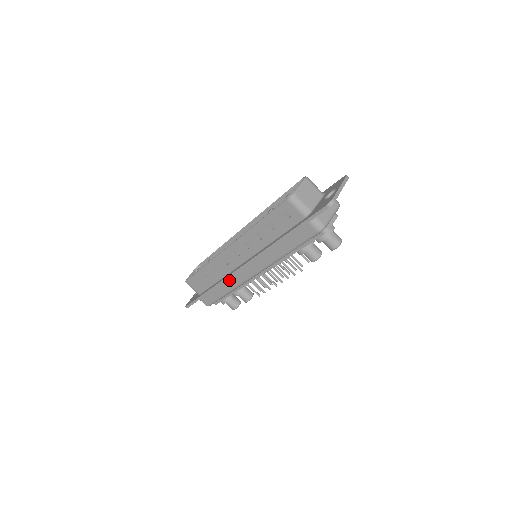
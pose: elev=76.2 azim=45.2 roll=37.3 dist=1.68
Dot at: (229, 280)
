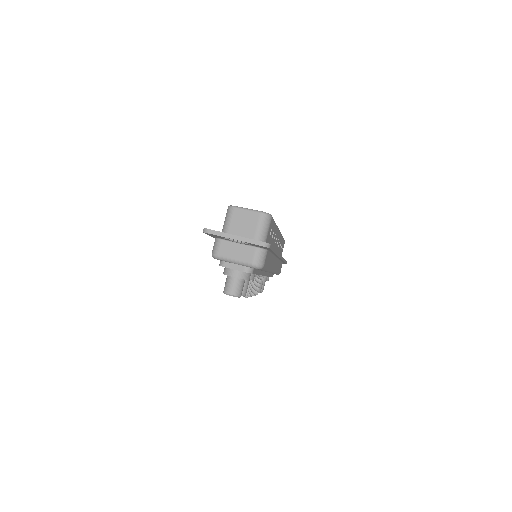
Dot at: occluded
